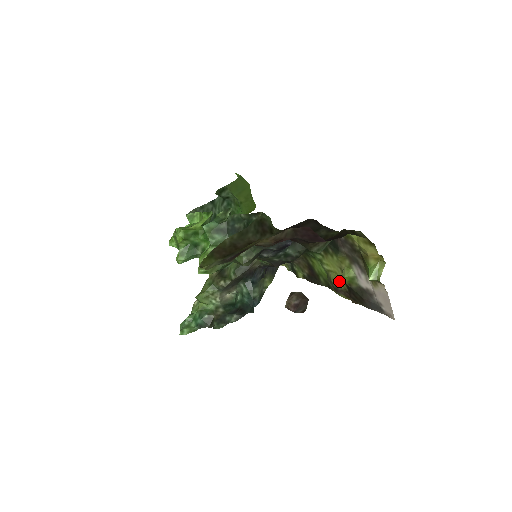
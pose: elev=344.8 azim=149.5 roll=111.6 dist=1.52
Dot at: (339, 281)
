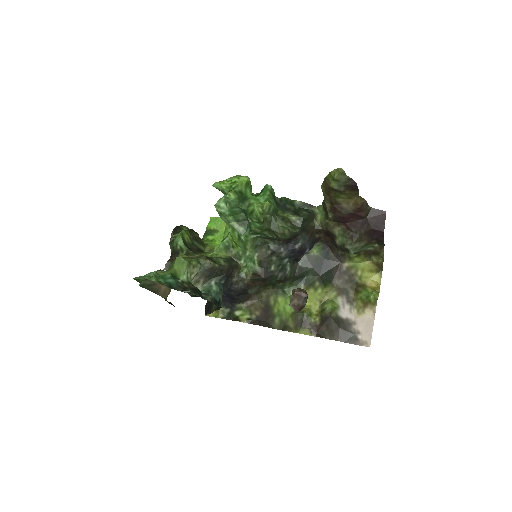
Dot at: (312, 314)
